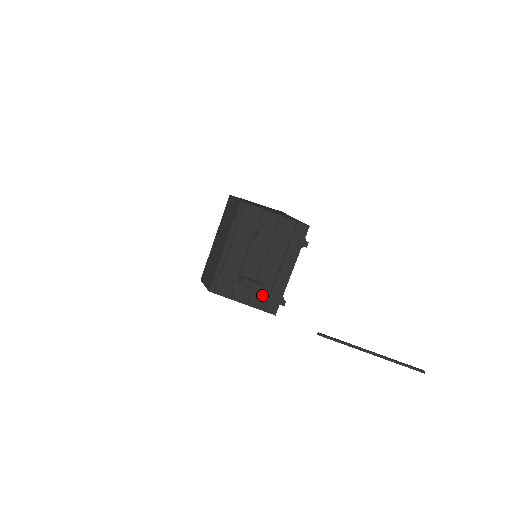
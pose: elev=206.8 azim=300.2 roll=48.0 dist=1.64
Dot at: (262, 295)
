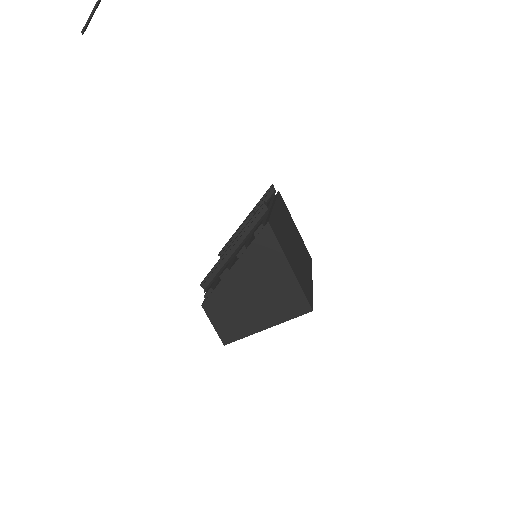
Dot at: (242, 231)
